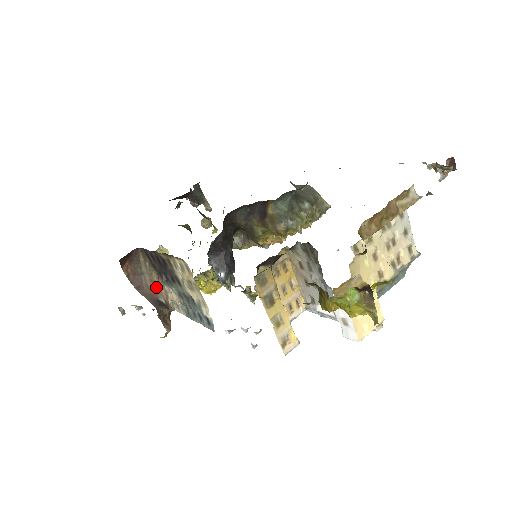
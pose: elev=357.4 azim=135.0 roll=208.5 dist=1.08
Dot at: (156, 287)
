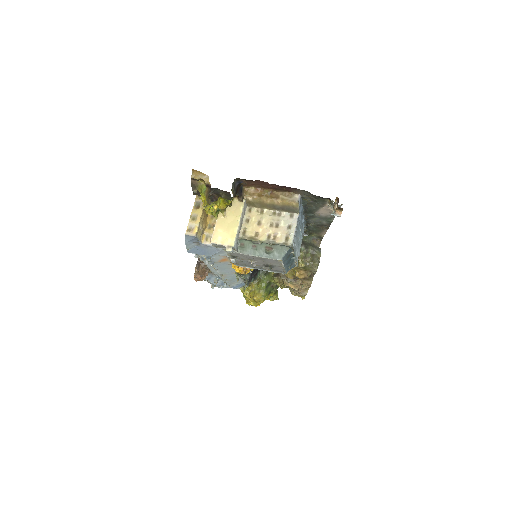
Dot at: occluded
